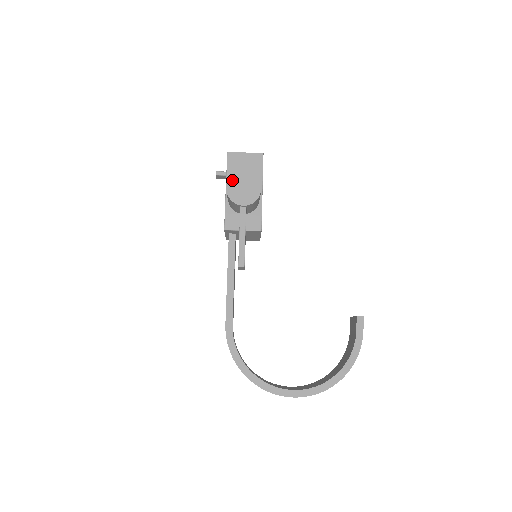
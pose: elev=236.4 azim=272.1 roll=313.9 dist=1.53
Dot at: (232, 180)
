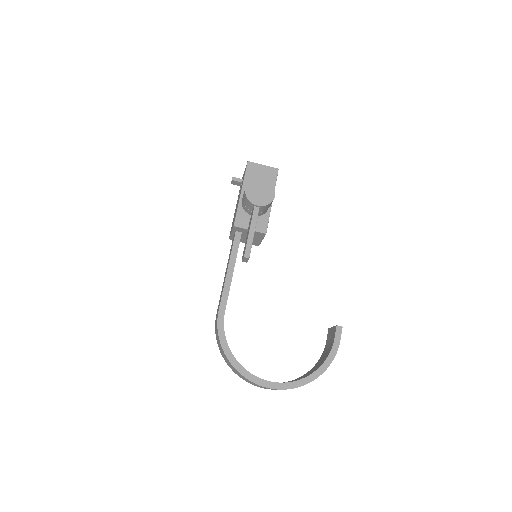
Dot at: (251, 182)
